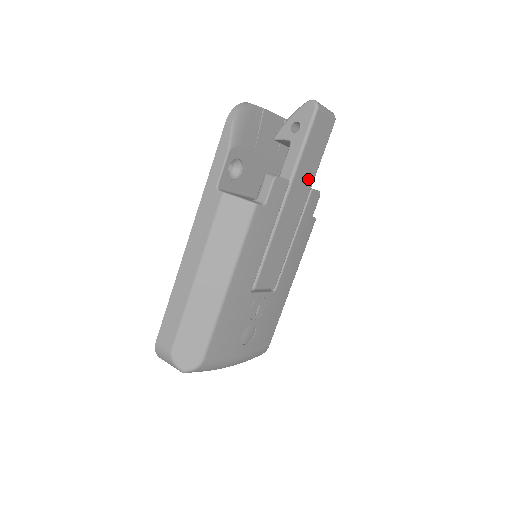
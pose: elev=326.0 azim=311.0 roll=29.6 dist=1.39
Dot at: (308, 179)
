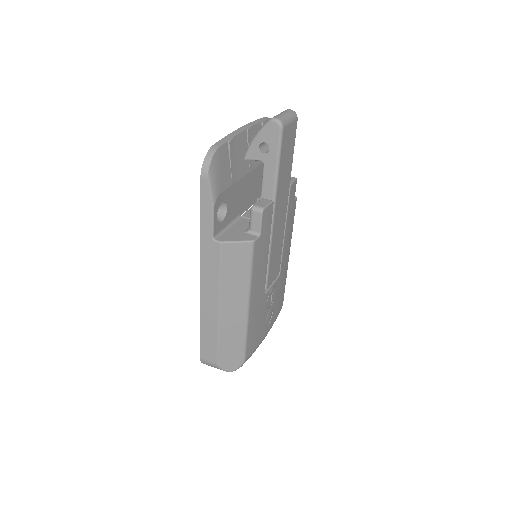
Dot at: (286, 183)
